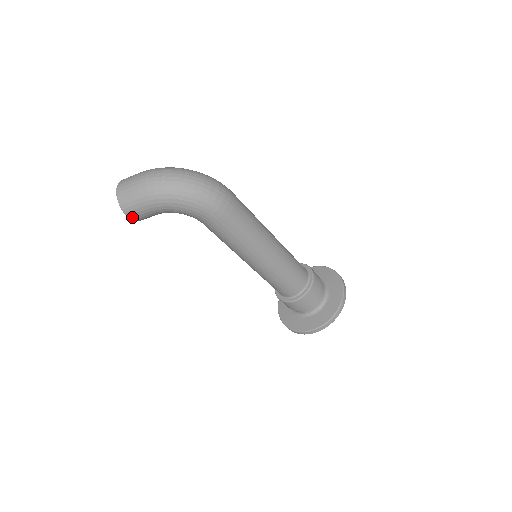
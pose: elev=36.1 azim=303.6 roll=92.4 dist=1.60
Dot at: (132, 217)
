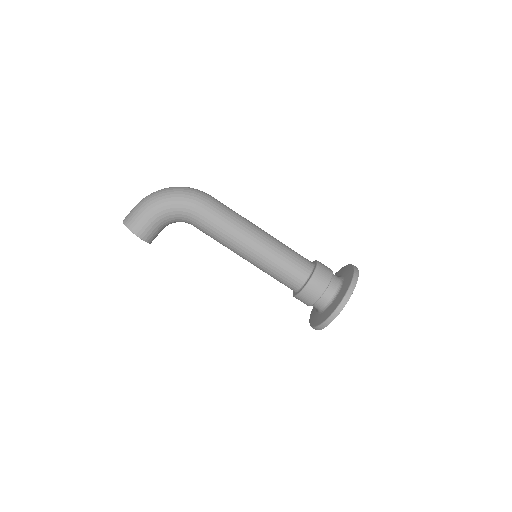
Dot at: (137, 233)
